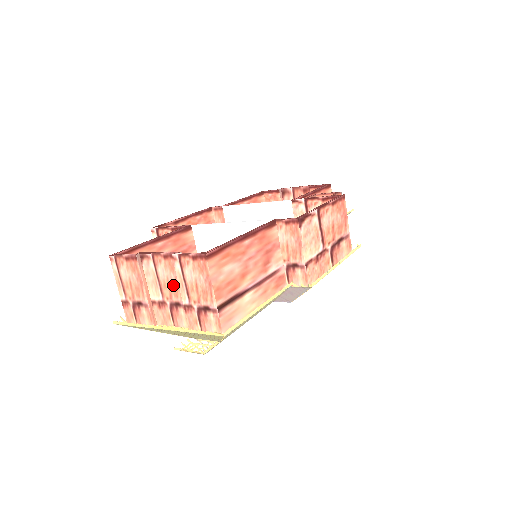
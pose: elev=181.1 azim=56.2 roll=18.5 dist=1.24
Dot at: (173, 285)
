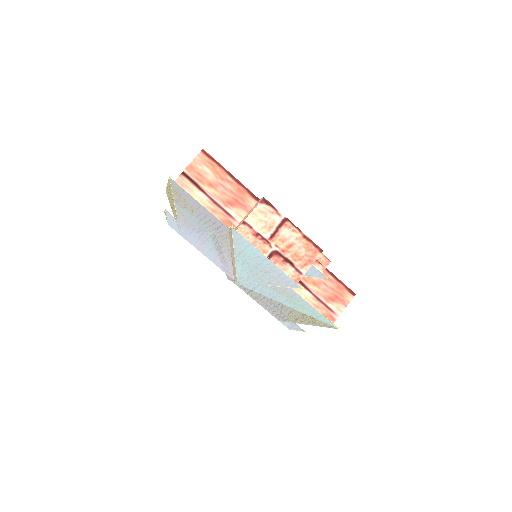
Dot at: occluded
